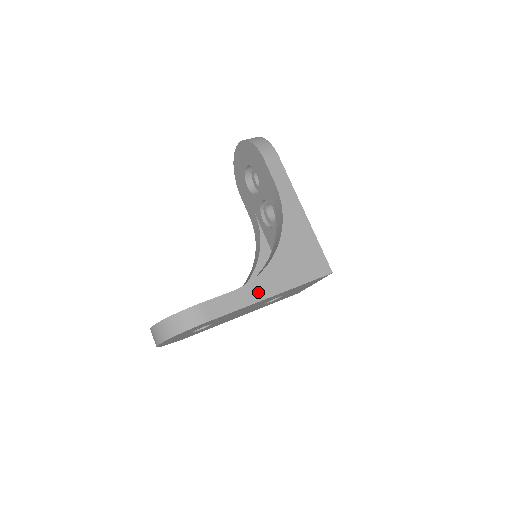
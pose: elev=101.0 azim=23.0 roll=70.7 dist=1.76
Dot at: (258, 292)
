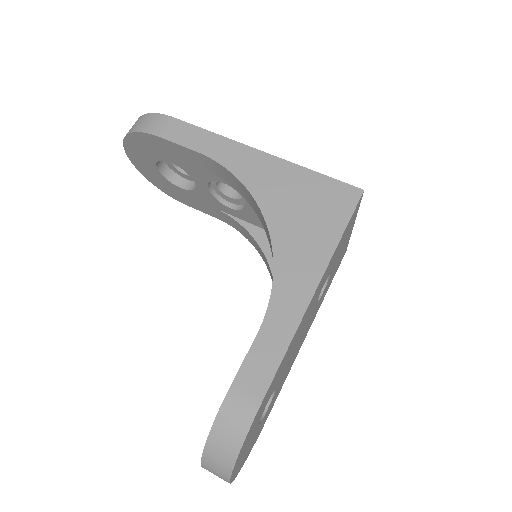
Dot at: (292, 303)
